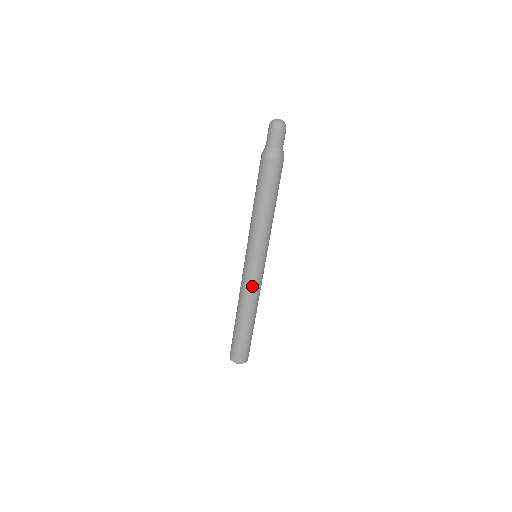
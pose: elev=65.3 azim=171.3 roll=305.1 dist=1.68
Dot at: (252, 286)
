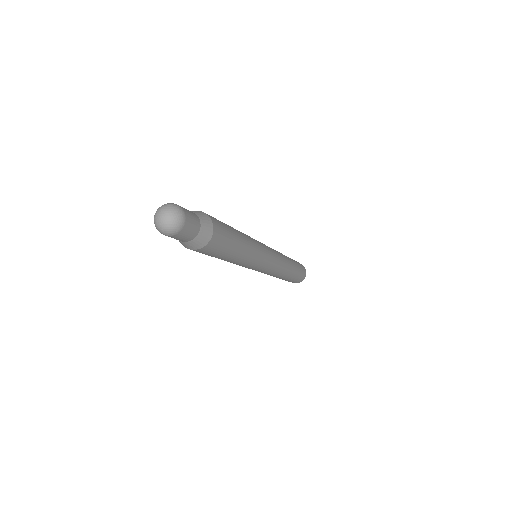
Dot at: occluded
